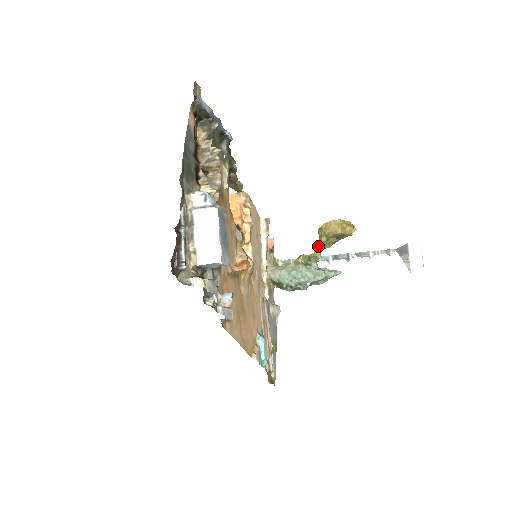
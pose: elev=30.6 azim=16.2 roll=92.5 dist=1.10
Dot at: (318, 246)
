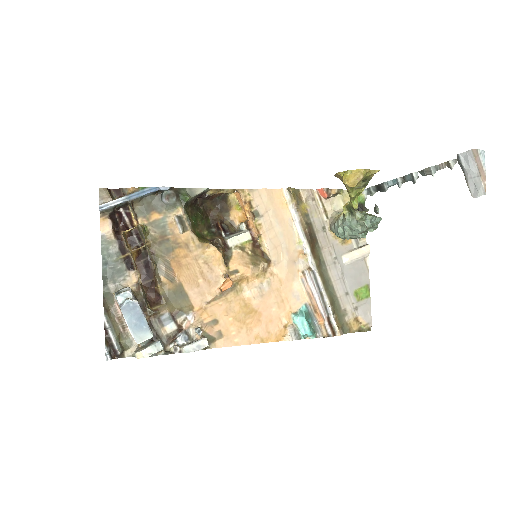
Dot at: (349, 195)
